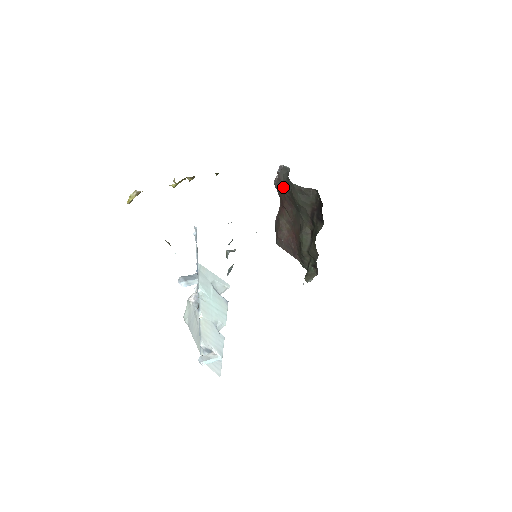
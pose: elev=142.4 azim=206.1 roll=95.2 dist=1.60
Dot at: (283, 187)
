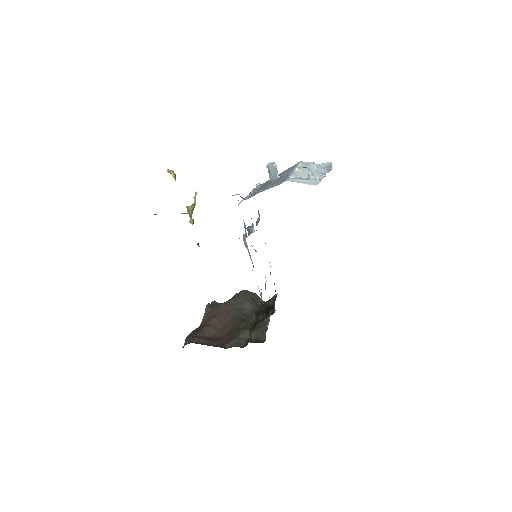
Dot at: (220, 305)
